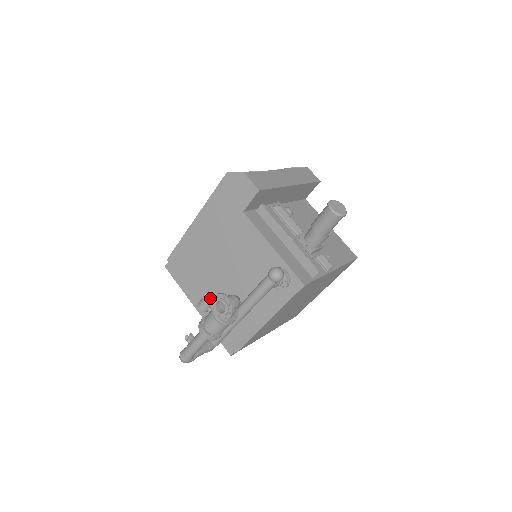
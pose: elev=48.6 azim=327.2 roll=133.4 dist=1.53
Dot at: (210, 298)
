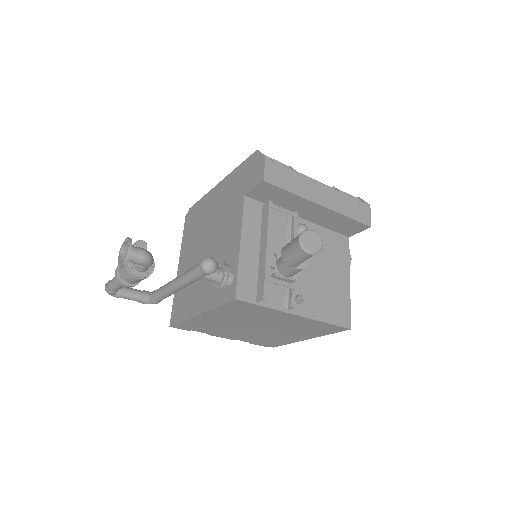
Dot at: (143, 245)
